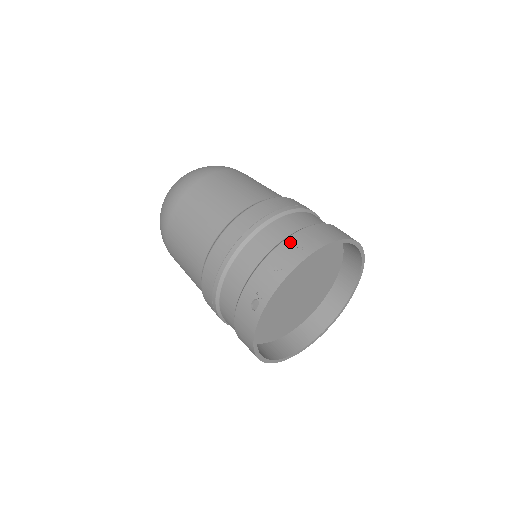
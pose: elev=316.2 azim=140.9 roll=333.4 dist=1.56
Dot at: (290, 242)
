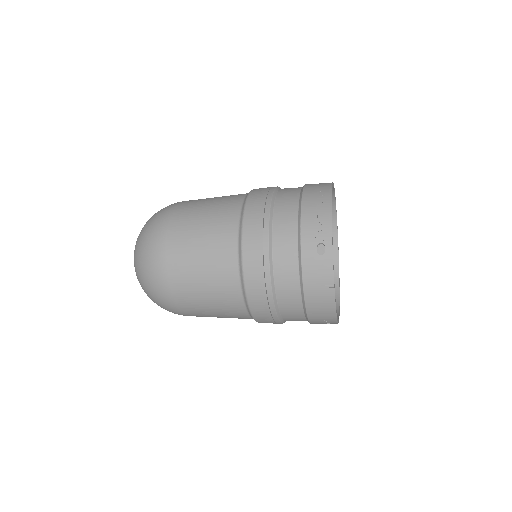
Dot at: (308, 194)
